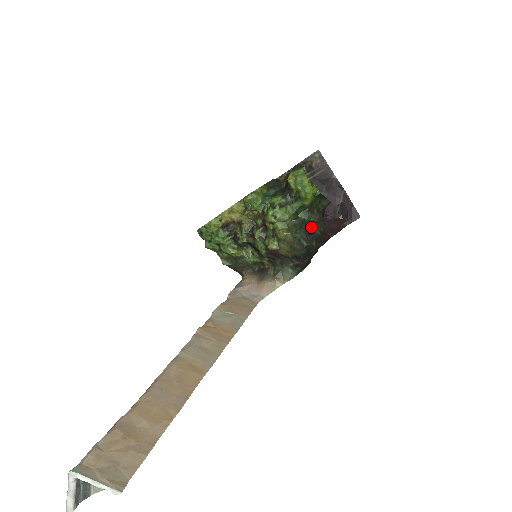
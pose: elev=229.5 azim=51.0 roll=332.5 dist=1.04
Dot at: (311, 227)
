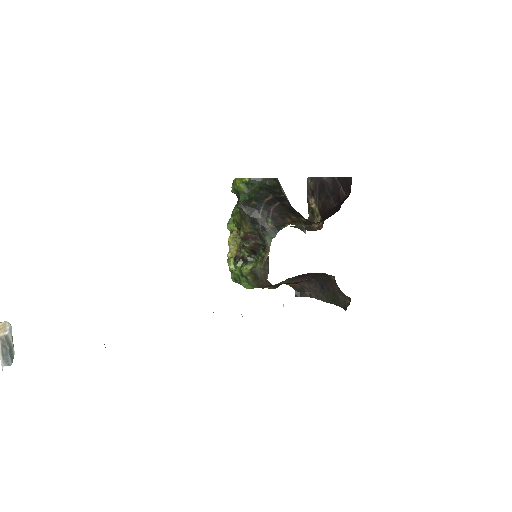
Dot at: occluded
